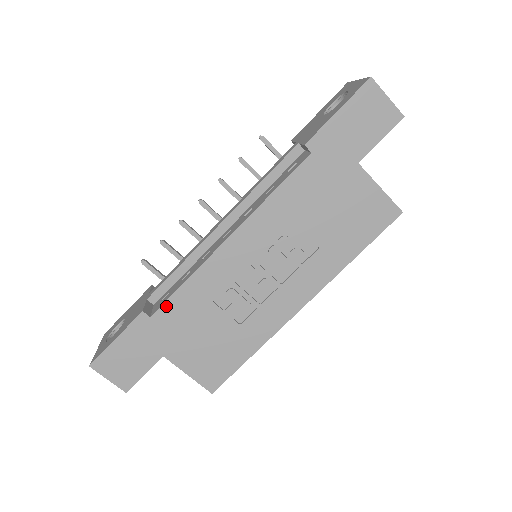
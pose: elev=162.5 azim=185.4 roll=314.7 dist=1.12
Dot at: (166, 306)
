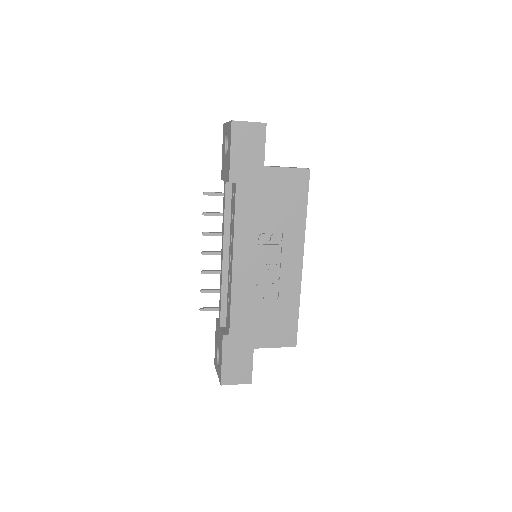
Dot at: (232, 322)
